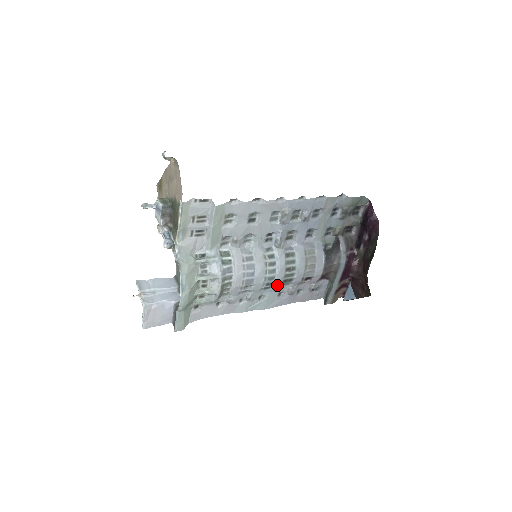
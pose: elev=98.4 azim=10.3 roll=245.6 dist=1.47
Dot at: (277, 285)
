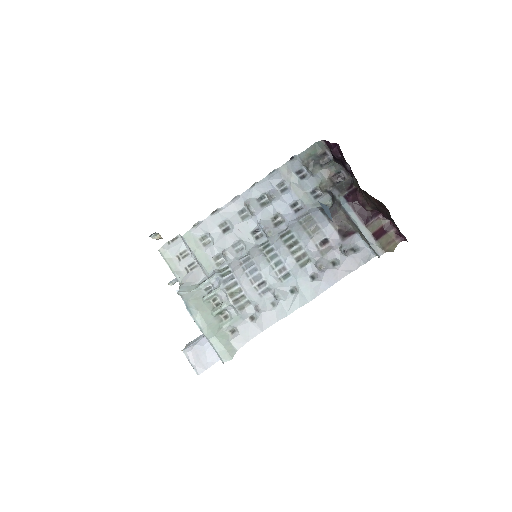
Dot at: (294, 268)
